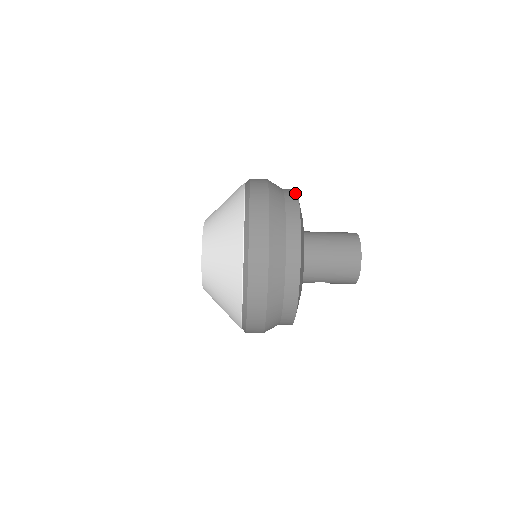
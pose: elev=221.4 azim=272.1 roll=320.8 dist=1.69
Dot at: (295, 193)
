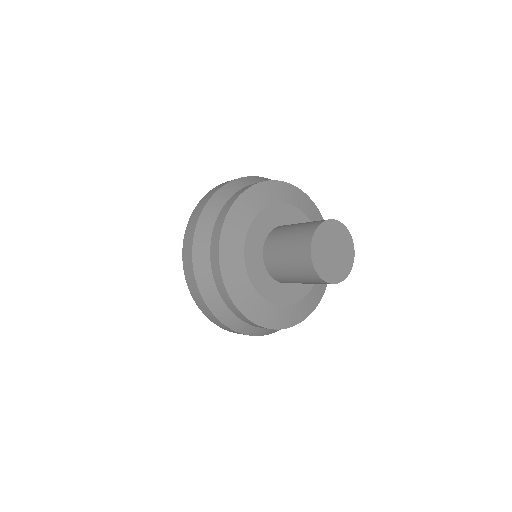
Dot at: (229, 299)
